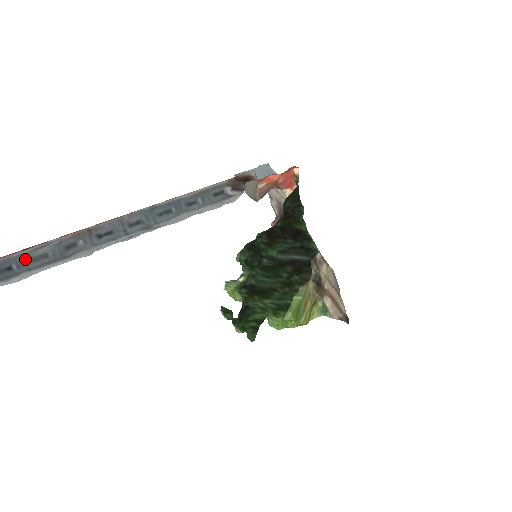
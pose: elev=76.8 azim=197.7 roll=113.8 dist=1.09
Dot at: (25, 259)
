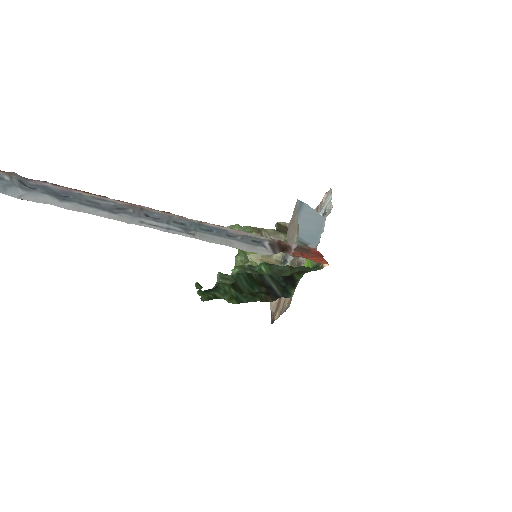
Dot at: (82, 198)
